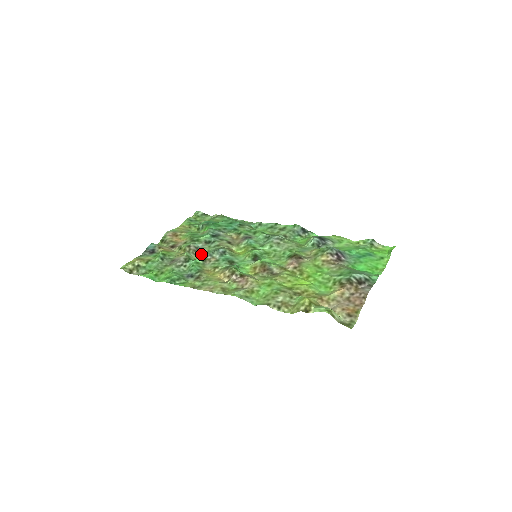
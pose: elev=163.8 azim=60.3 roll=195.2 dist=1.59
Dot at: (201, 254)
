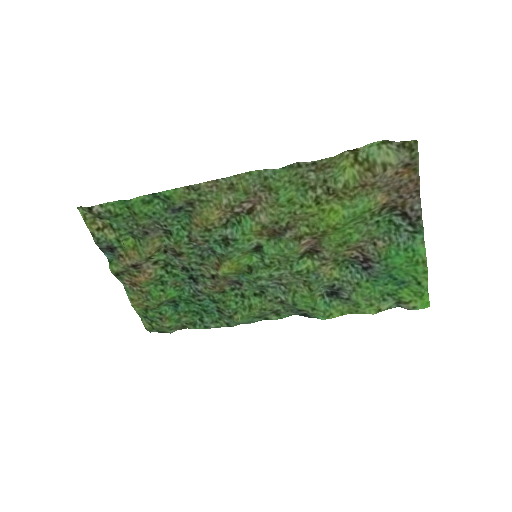
Dot at: (181, 251)
